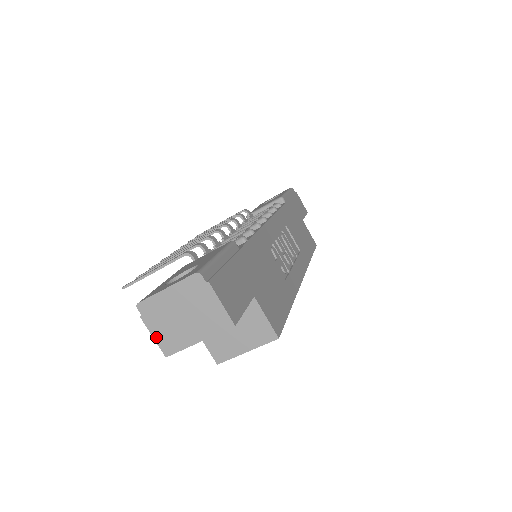
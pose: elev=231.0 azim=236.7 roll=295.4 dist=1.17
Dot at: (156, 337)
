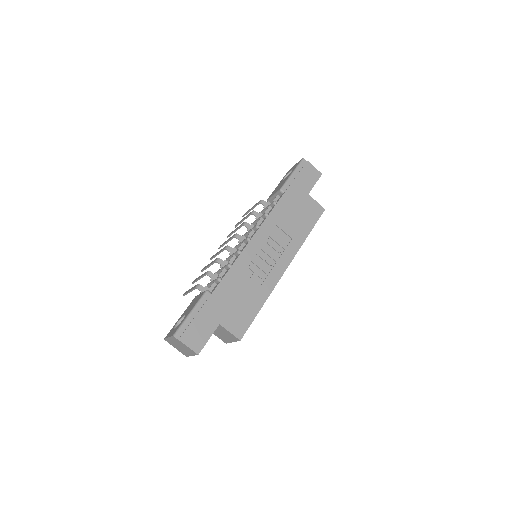
Dot at: (178, 350)
